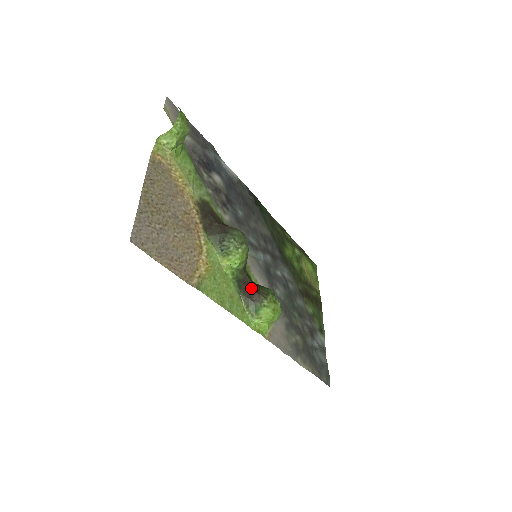
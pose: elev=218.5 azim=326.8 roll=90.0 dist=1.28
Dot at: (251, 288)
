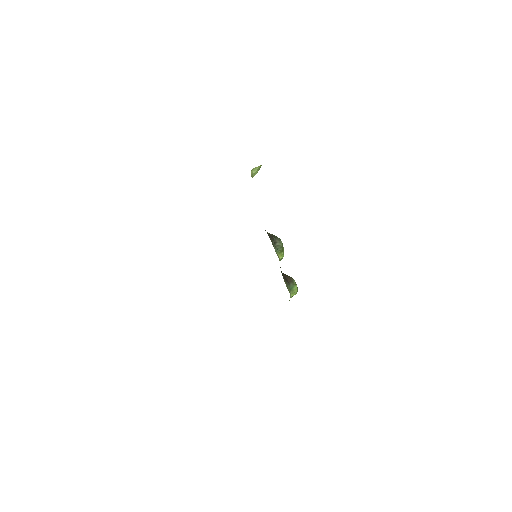
Dot at: (284, 274)
